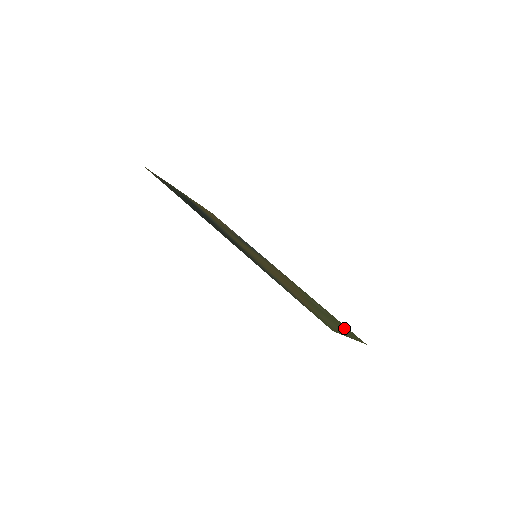
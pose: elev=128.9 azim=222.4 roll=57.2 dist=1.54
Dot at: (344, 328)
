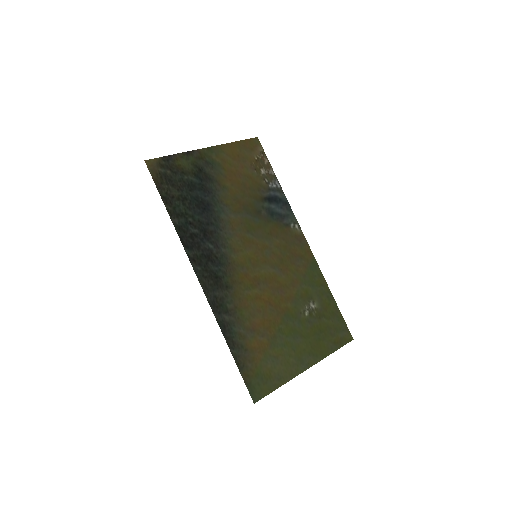
Dot at: (324, 336)
